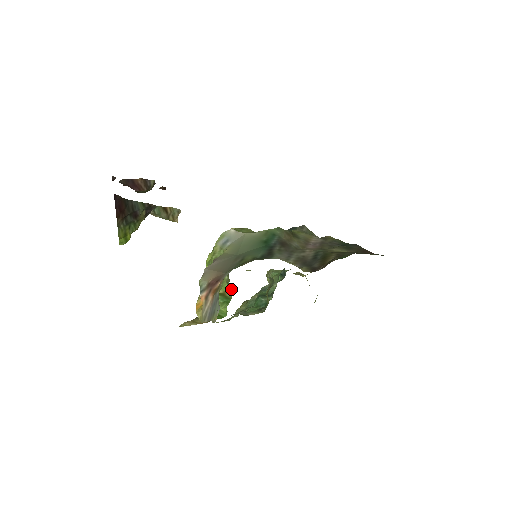
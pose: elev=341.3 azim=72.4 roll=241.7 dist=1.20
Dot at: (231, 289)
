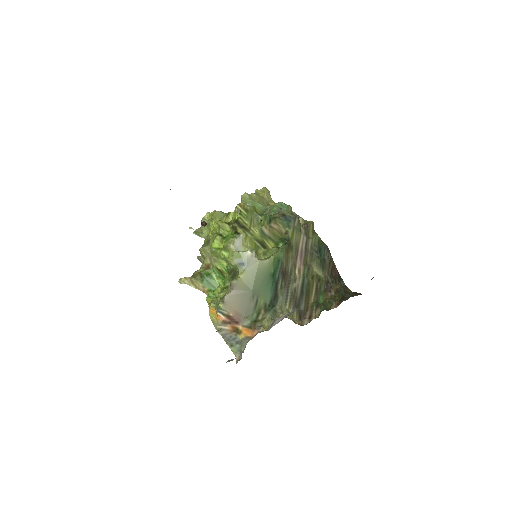
Dot at: occluded
